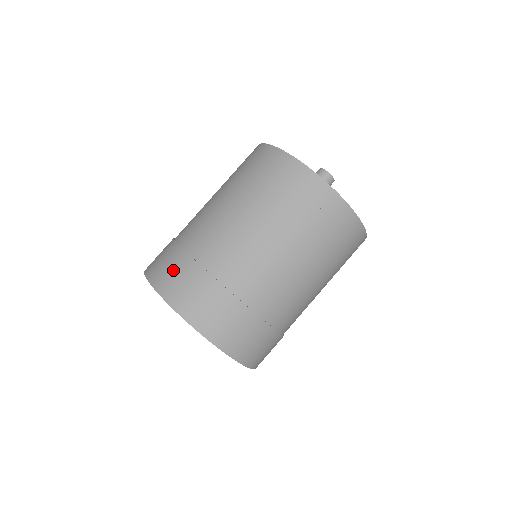
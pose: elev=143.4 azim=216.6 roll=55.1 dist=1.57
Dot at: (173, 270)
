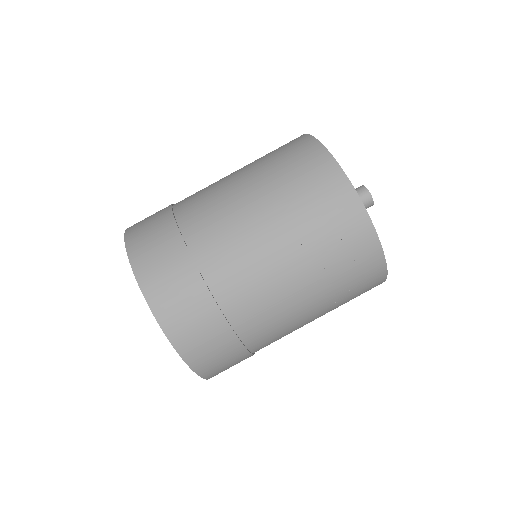
Dot at: (154, 236)
